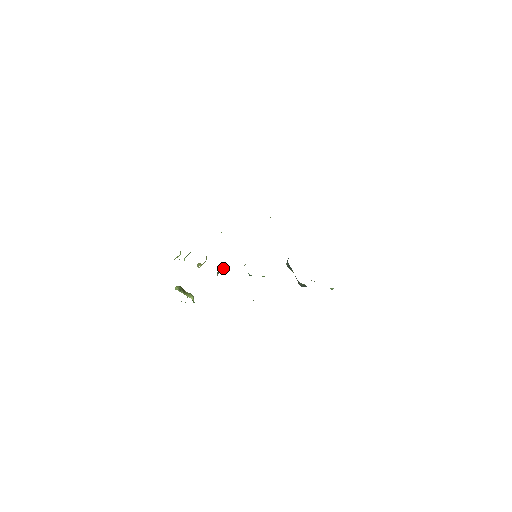
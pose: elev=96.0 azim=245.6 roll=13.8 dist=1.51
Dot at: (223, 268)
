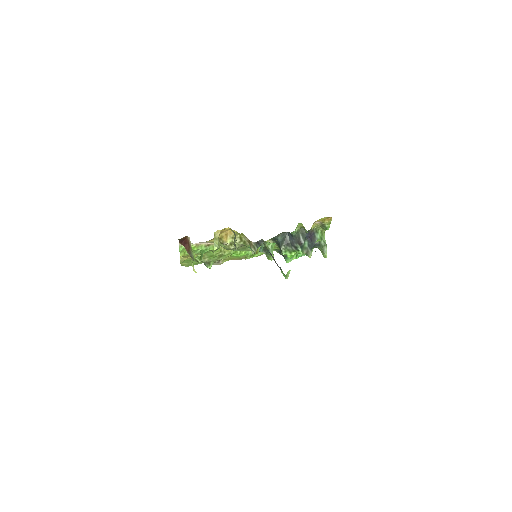
Dot at: occluded
